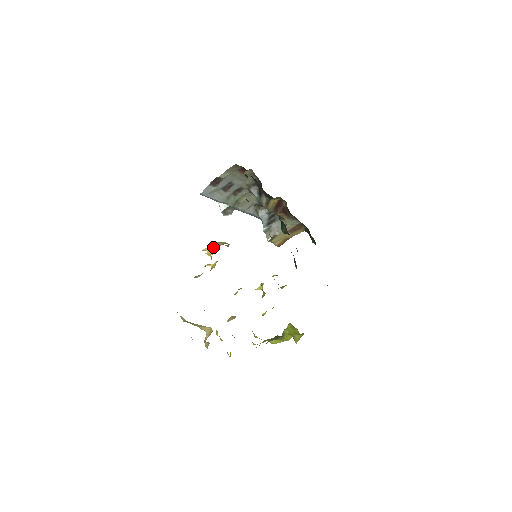
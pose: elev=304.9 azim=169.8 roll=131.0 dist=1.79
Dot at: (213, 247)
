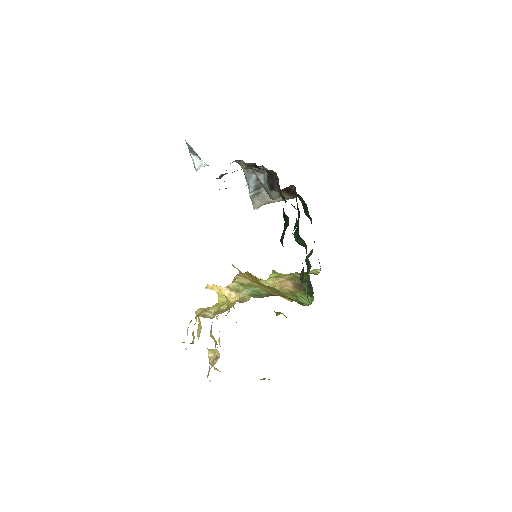
Dot at: (231, 289)
